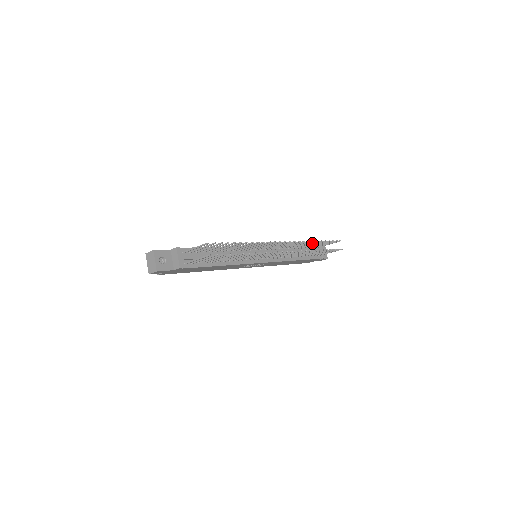
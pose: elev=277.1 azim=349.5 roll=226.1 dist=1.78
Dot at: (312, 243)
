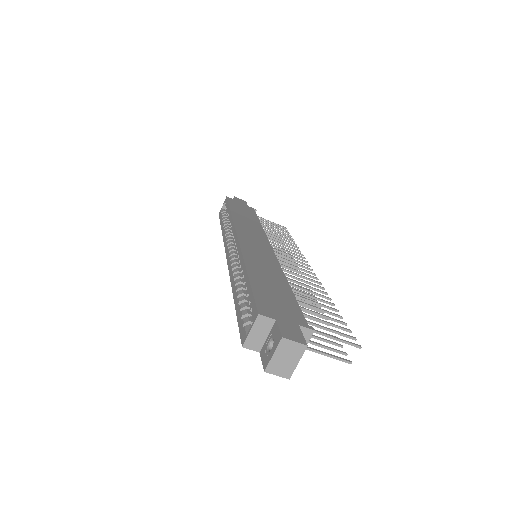
Dot at: (282, 236)
